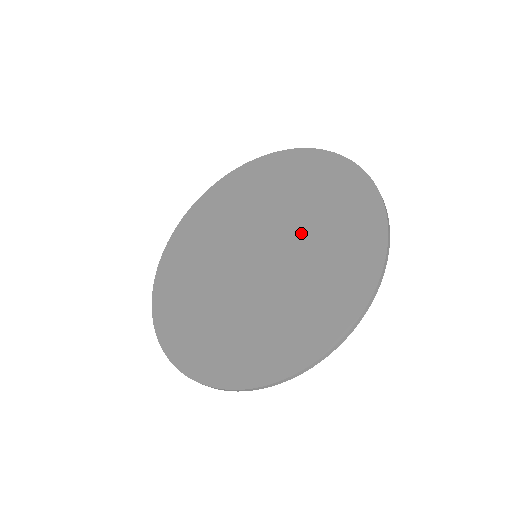
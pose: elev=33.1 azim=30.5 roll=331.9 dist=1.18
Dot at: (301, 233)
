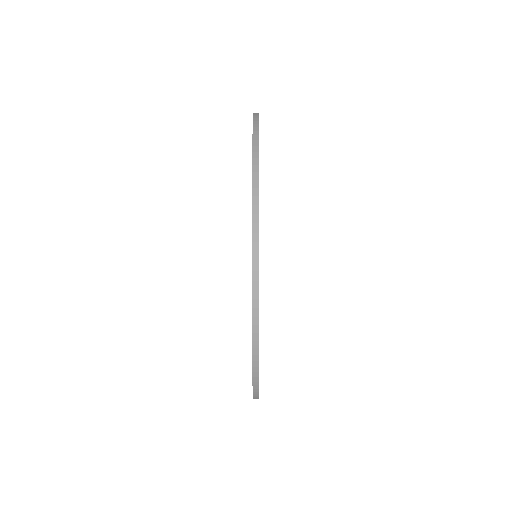
Dot at: occluded
